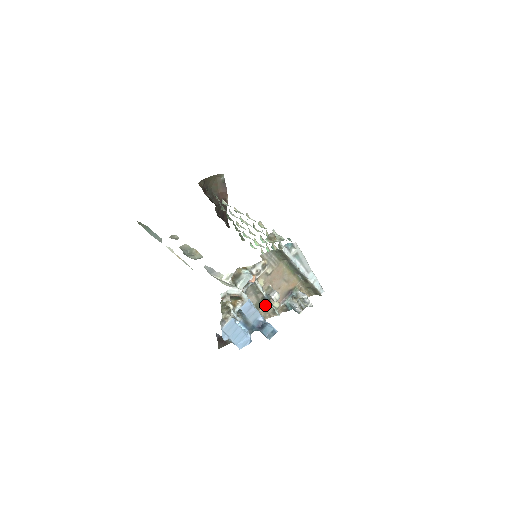
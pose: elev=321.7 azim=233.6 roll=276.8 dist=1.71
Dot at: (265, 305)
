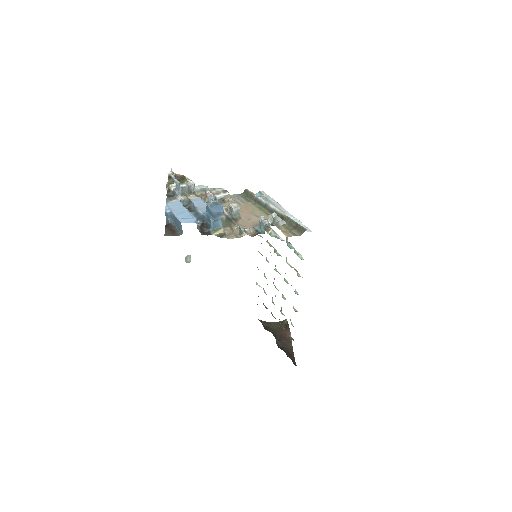
Dot at: (230, 226)
